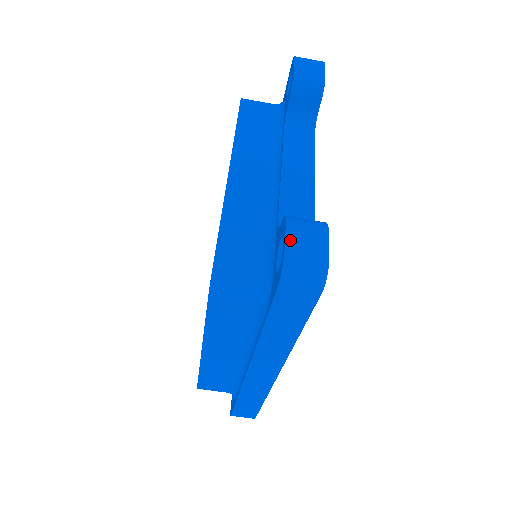
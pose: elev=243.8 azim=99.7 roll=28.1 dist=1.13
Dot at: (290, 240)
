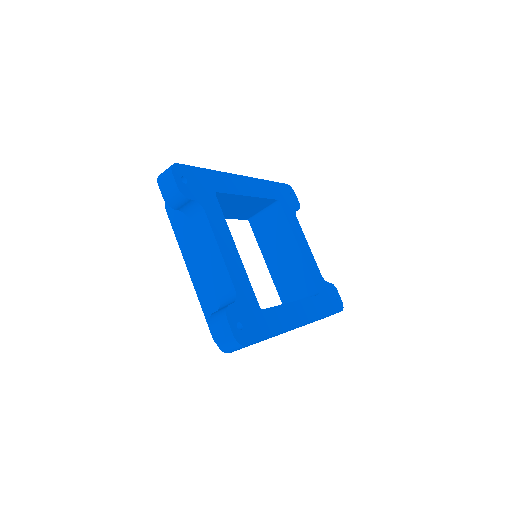
Dot at: (216, 336)
